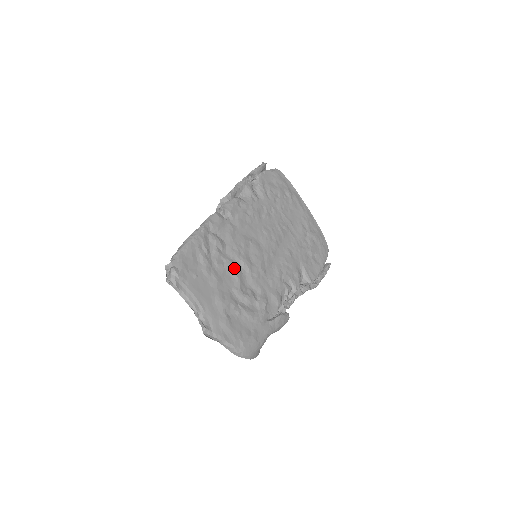
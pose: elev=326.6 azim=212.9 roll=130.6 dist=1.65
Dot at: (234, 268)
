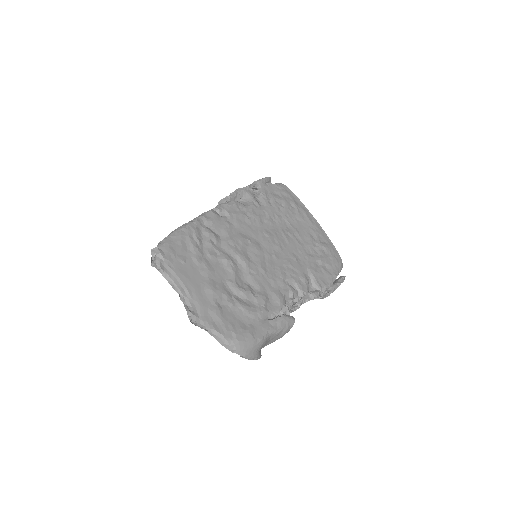
Dot at: (229, 261)
